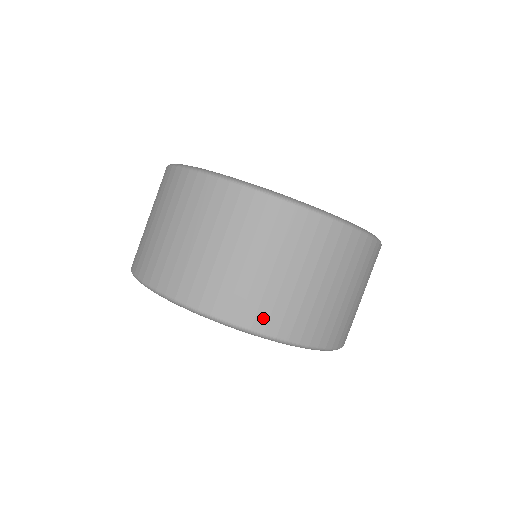
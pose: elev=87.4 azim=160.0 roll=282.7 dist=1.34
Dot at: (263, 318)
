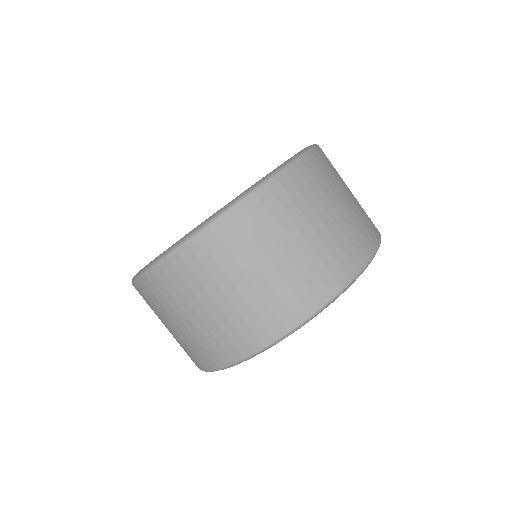
Dot at: (215, 357)
